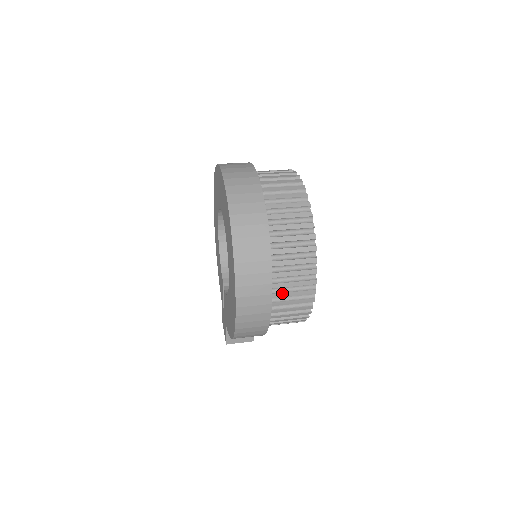
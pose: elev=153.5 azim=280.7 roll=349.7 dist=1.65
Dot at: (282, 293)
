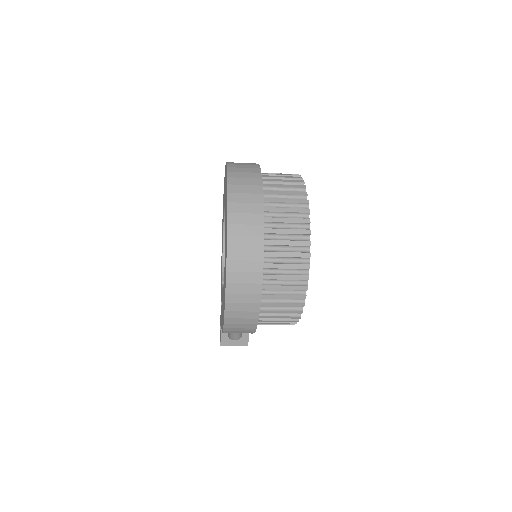
Dot at: (273, 285)
